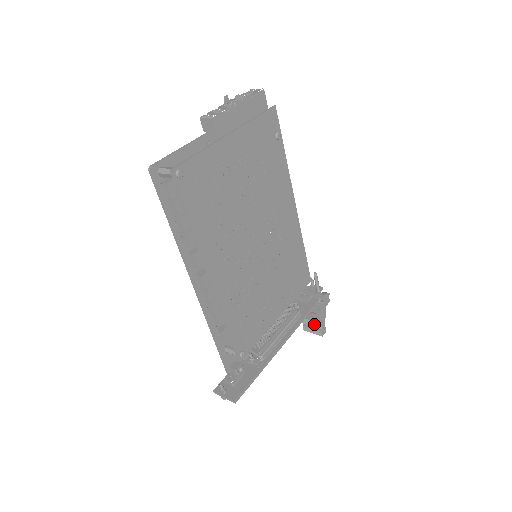
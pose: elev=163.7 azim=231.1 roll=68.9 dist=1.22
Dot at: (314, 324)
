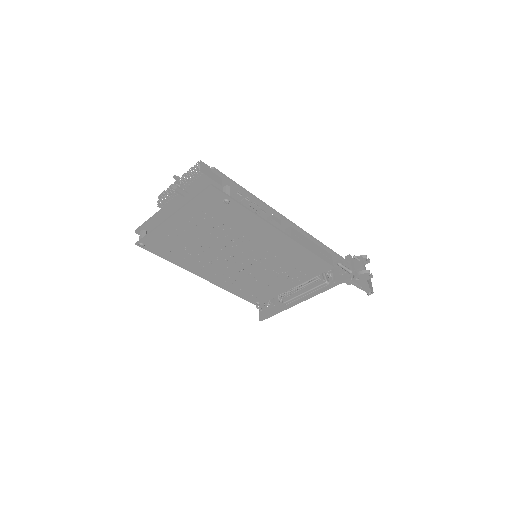
Dot at: occluded
